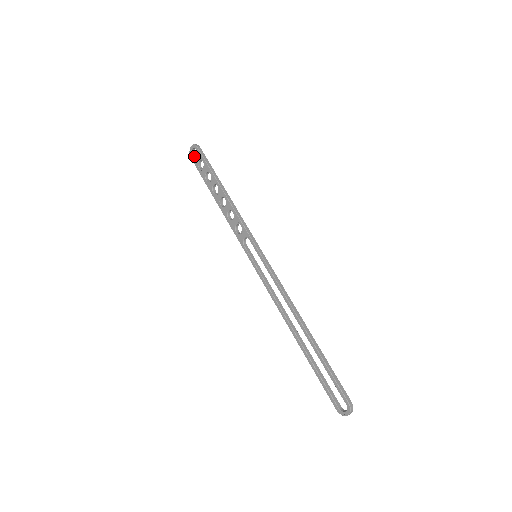
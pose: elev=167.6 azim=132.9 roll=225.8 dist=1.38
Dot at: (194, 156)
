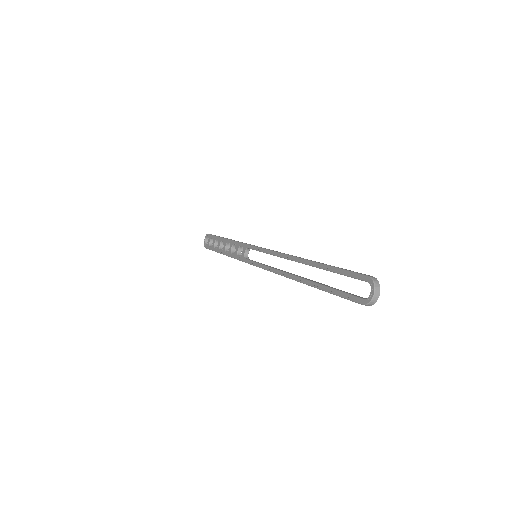
Dot at: occluded
